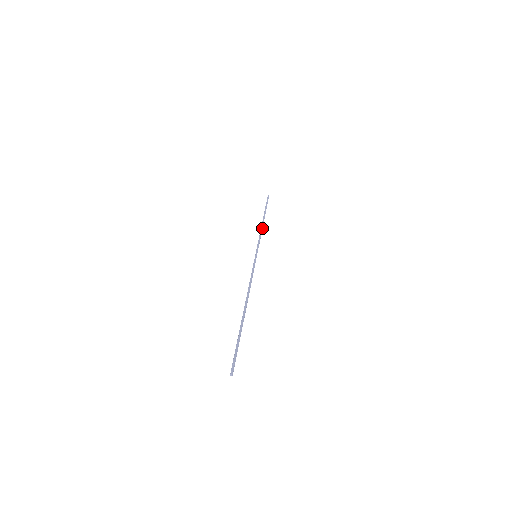
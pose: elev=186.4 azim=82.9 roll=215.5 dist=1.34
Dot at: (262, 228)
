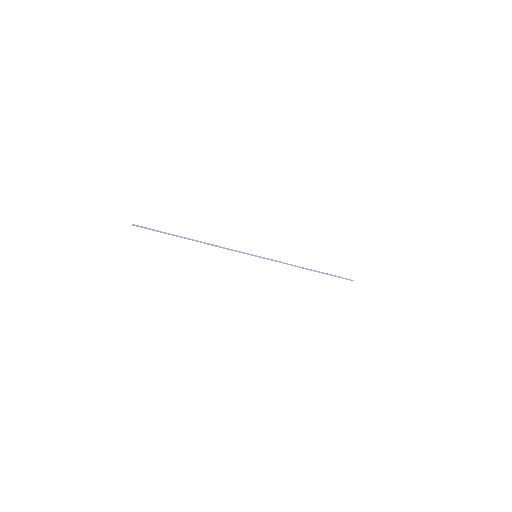
Dot at: (297, 266)
